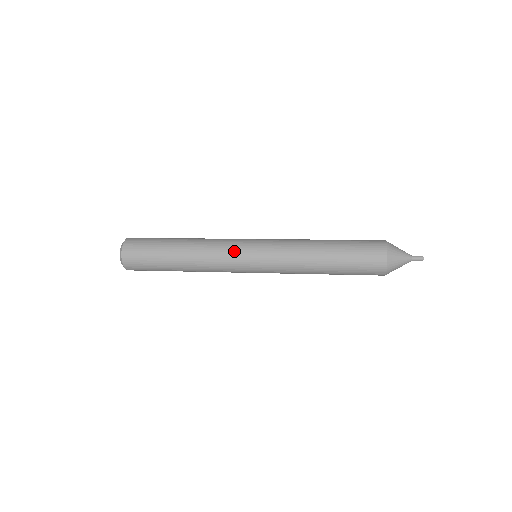
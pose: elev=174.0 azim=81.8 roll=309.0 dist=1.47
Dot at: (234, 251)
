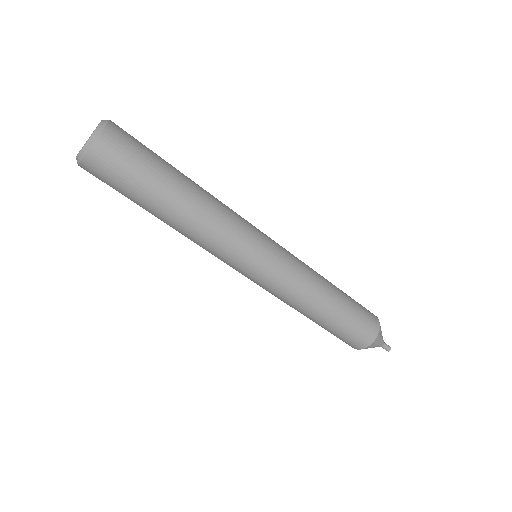
Dot at: occluded
